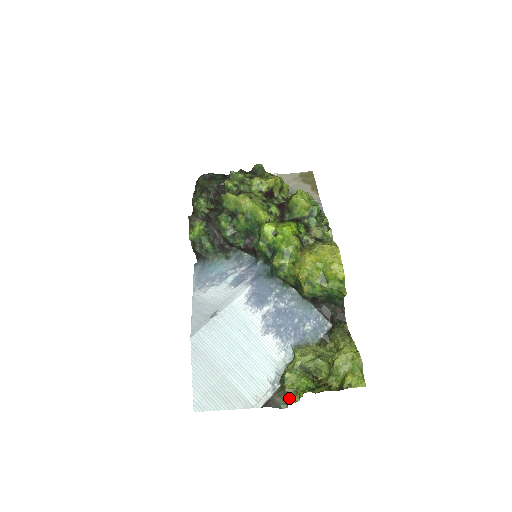
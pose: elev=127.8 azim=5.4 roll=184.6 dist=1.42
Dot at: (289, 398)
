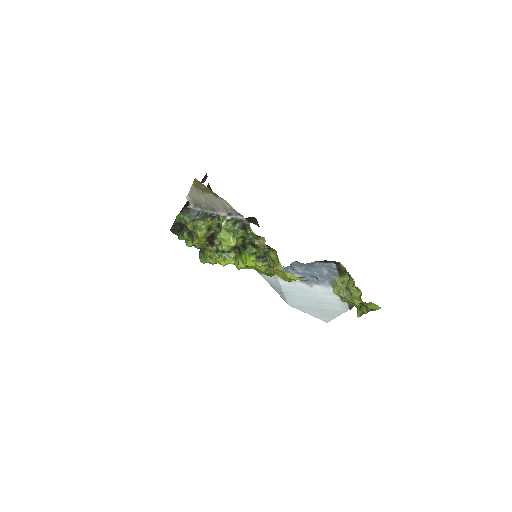
Dot at: occluded
